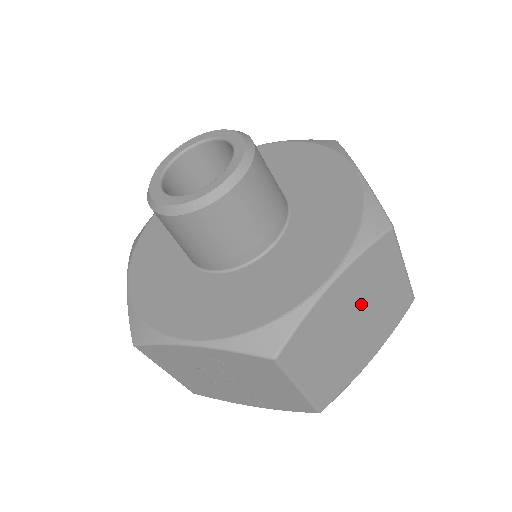
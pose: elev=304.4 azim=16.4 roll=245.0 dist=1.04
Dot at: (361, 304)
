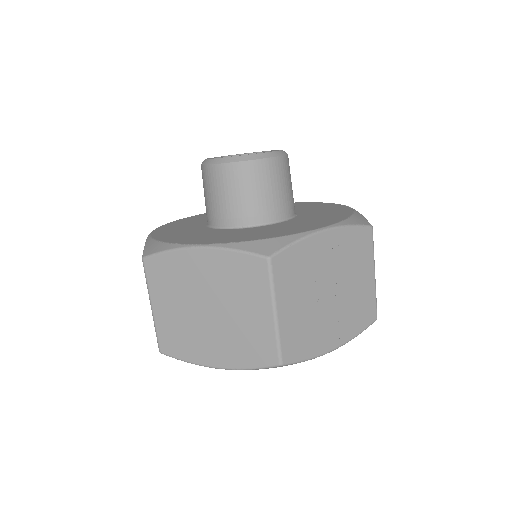
Dot at: occluded
